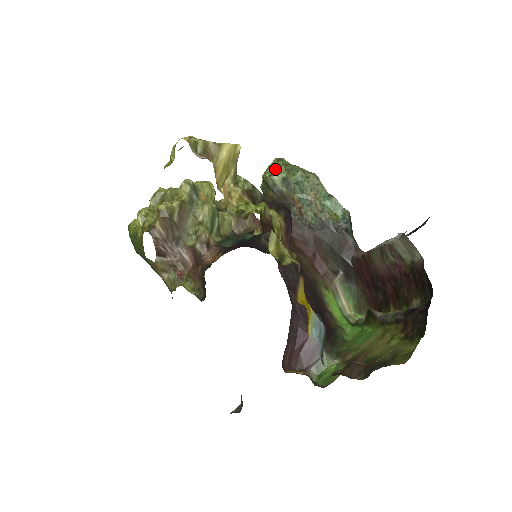
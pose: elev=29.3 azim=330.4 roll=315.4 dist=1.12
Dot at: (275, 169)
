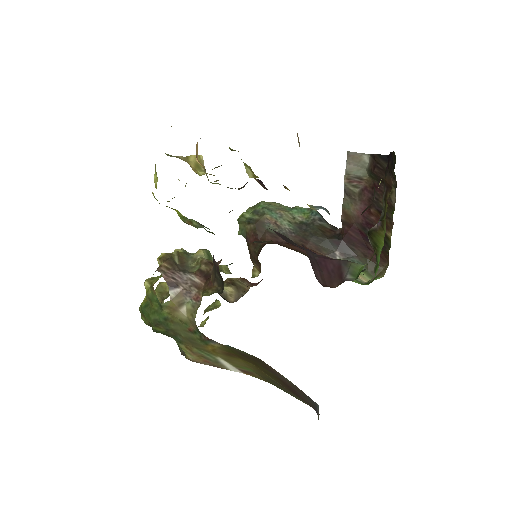
Dot at: occluded
